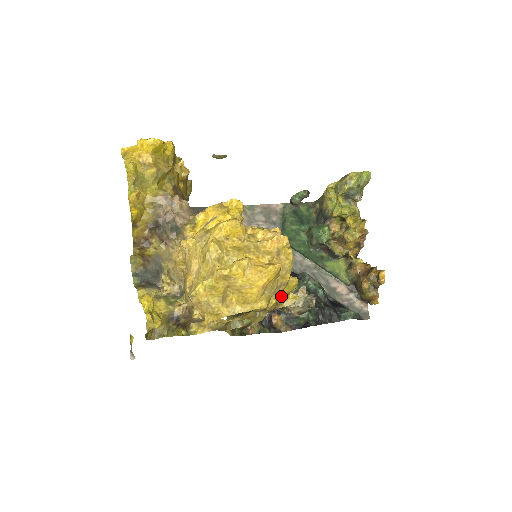
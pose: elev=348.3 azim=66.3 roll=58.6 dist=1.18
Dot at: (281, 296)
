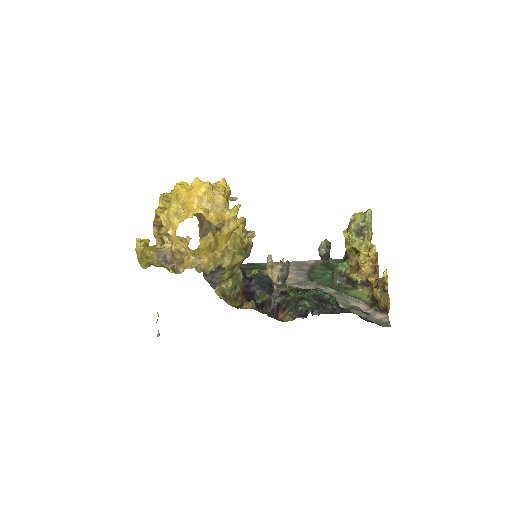
Dot at: (224, 219)
